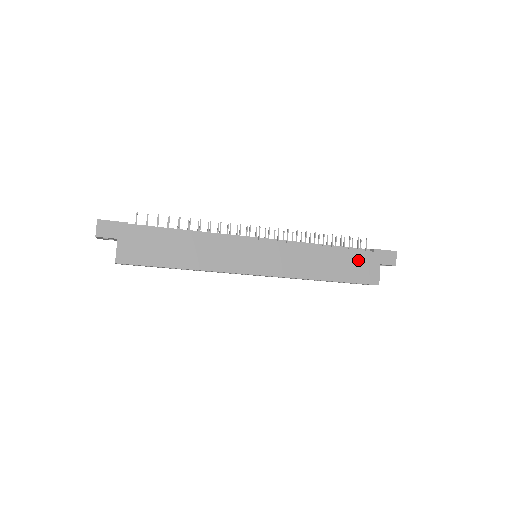
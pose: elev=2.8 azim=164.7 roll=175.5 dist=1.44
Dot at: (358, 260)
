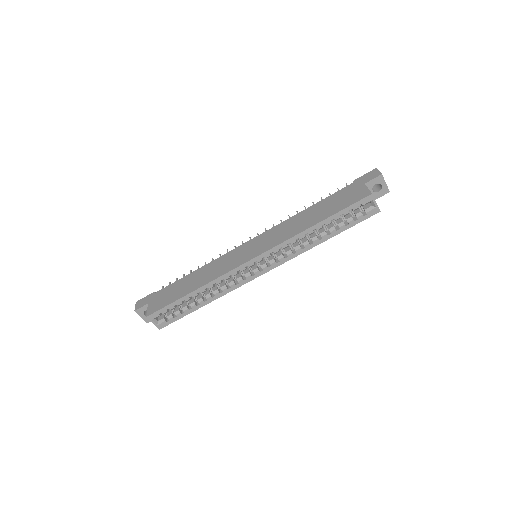
Dot at: (340, 196)
